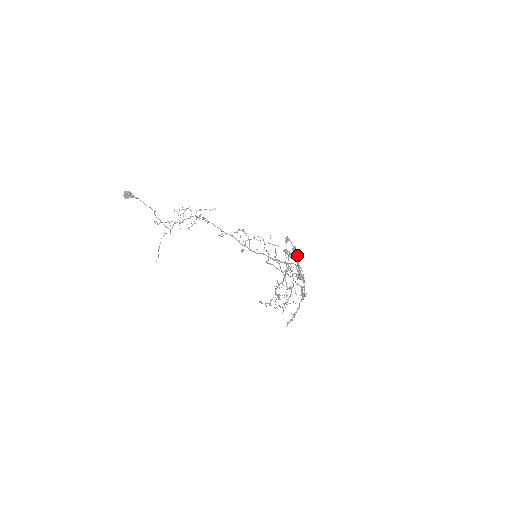
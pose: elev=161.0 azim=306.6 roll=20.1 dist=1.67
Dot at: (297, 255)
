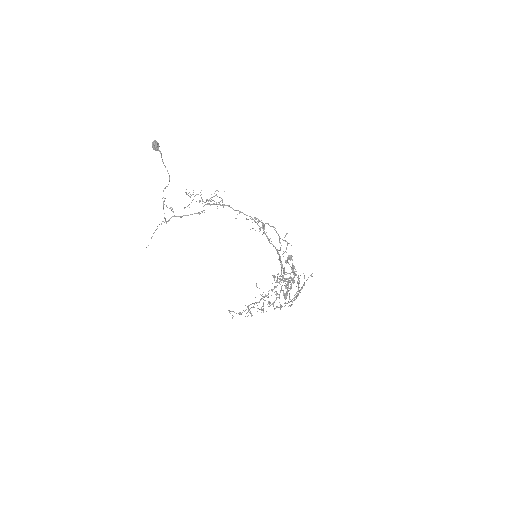
Dot at: (290, 278)
